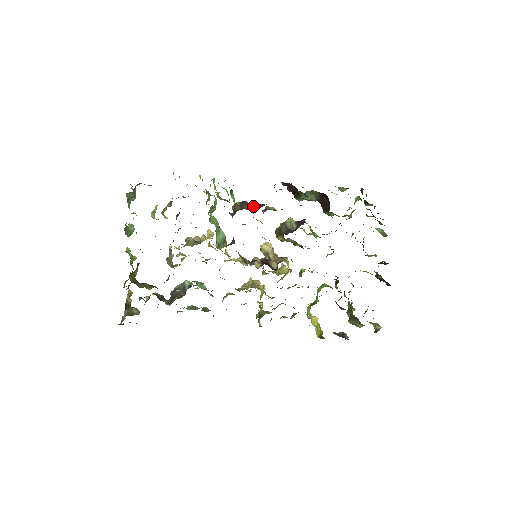
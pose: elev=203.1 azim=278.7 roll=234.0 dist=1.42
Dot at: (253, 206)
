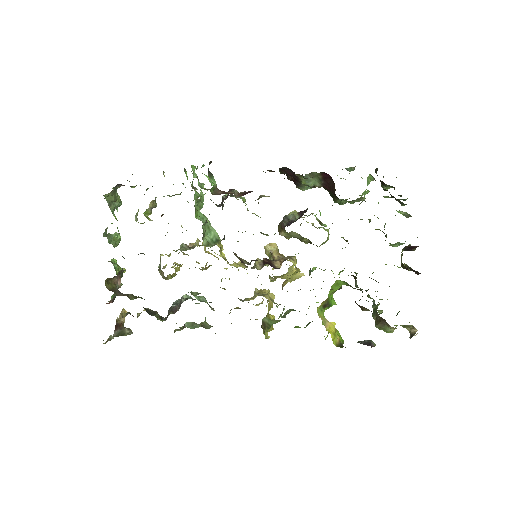
Dot at: (241, 193)
